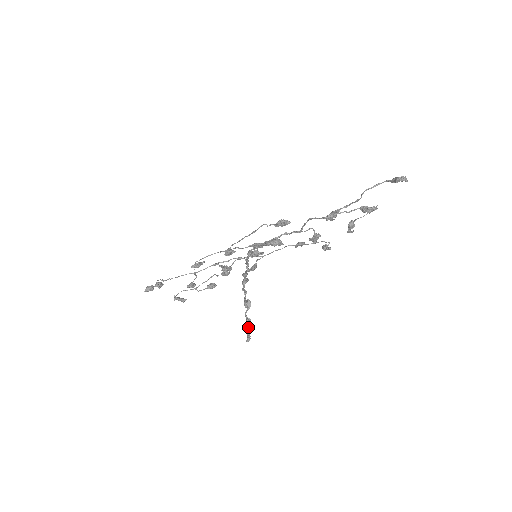
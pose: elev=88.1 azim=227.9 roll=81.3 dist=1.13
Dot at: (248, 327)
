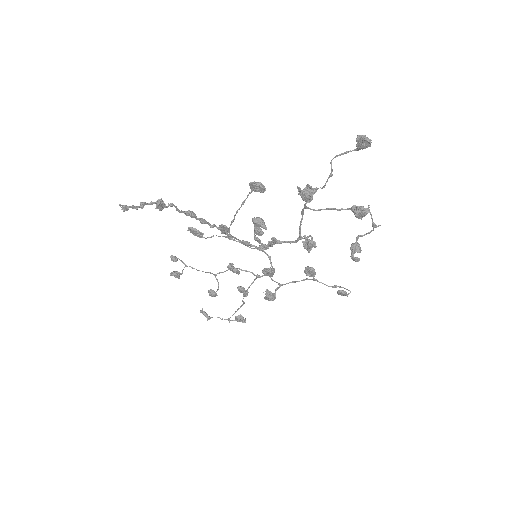
Dot at: (136, 206)
